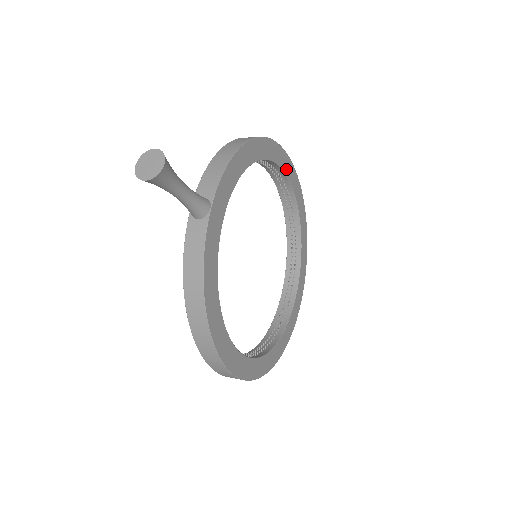
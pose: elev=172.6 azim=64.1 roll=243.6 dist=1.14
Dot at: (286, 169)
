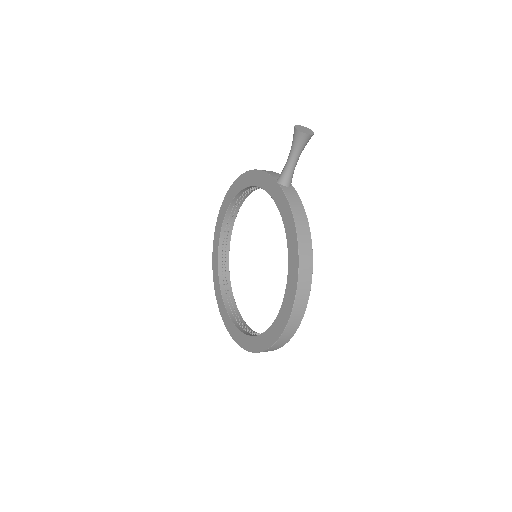
Dot at: (233, 219)
